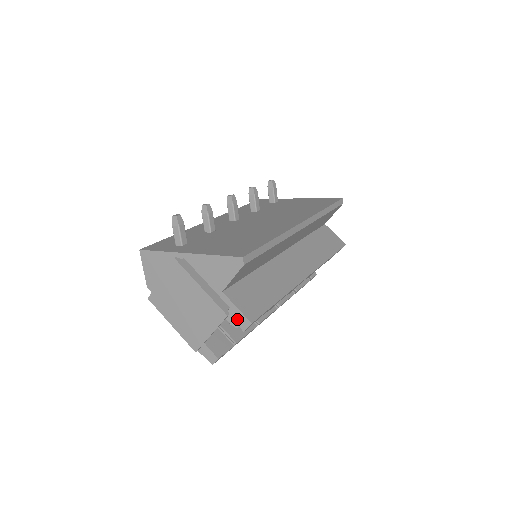
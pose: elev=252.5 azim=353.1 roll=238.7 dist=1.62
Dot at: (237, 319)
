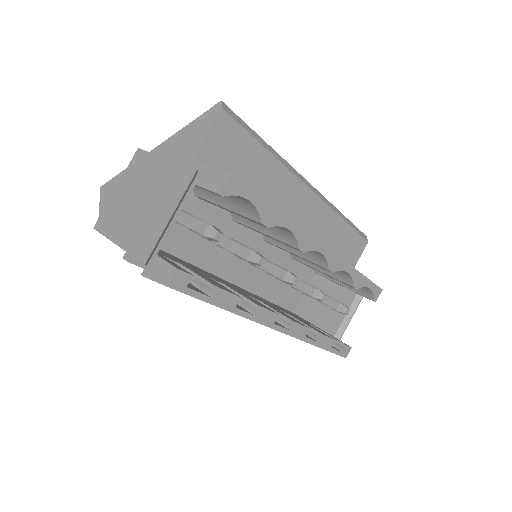
Dot at: (210, 182)
